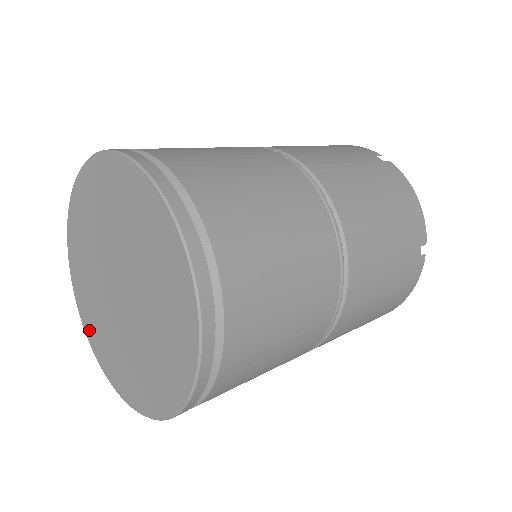
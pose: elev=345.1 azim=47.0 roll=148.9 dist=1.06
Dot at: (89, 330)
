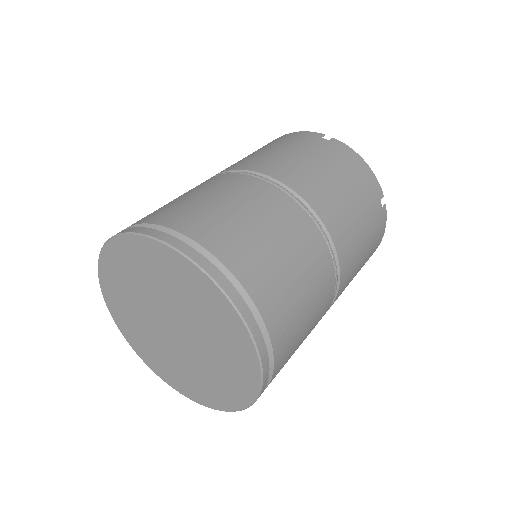
Dot at: (109, 295)
